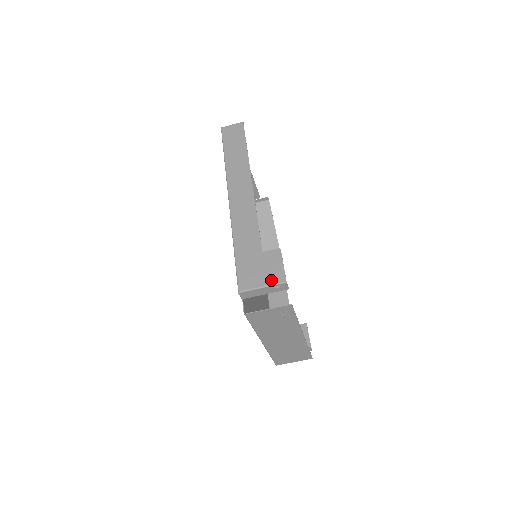
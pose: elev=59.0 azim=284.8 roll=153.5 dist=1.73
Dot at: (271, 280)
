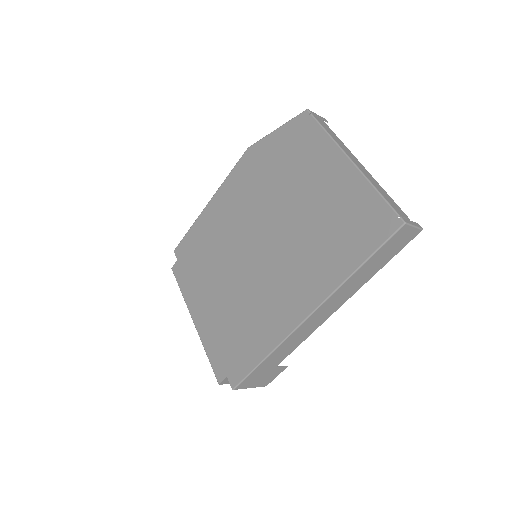
Dot at: (260, 385)
